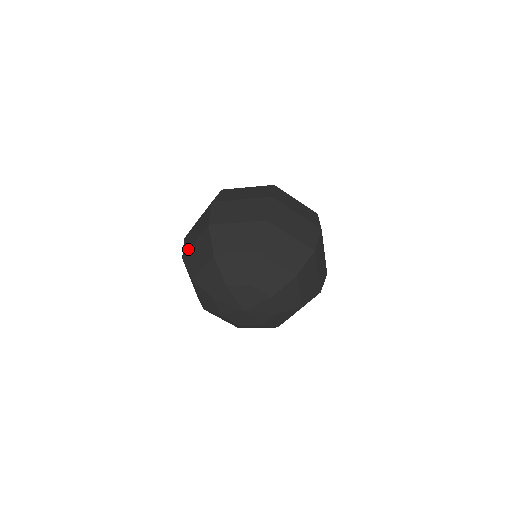
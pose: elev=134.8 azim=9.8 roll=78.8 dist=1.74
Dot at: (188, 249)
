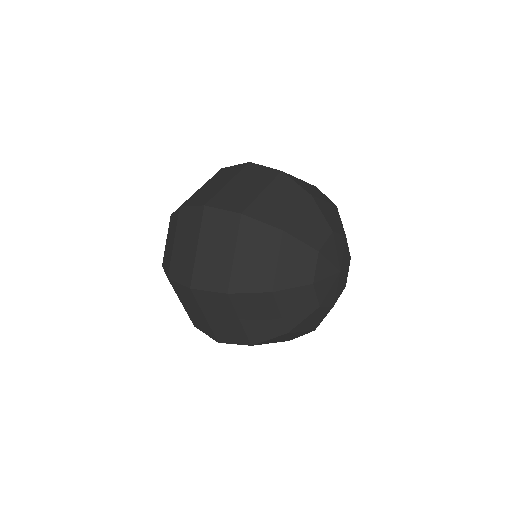
Dot at: (250, 201)
